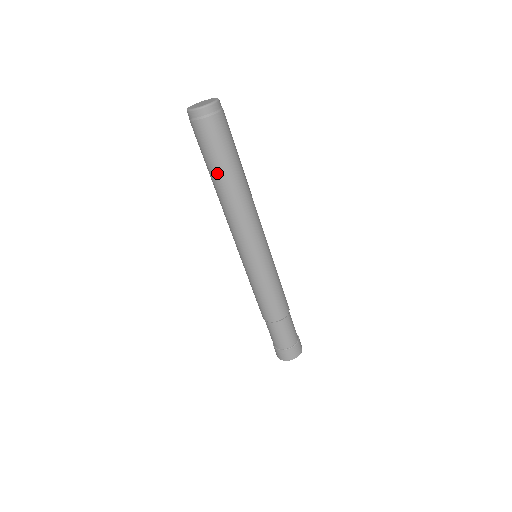
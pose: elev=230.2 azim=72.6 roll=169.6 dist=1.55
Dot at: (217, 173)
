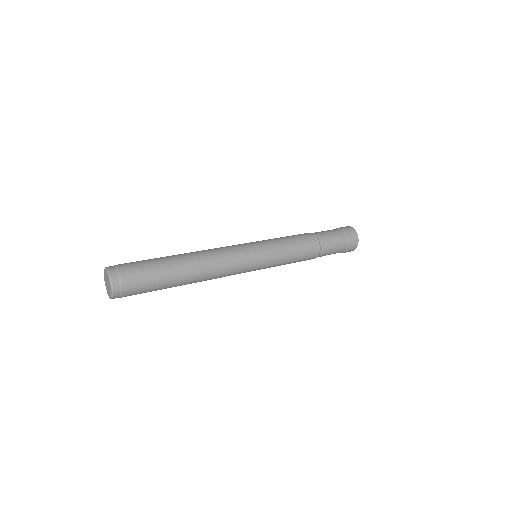
Dot at: occluded
